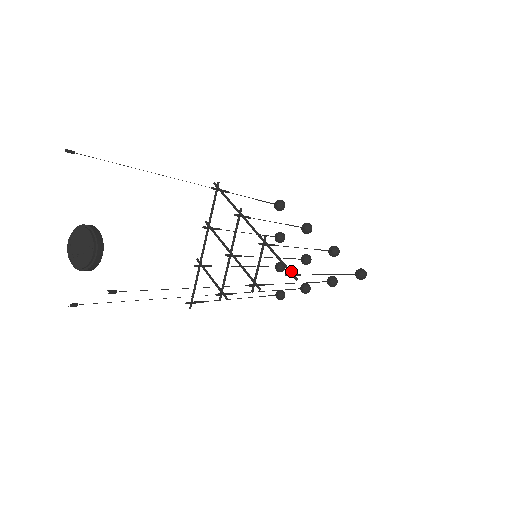
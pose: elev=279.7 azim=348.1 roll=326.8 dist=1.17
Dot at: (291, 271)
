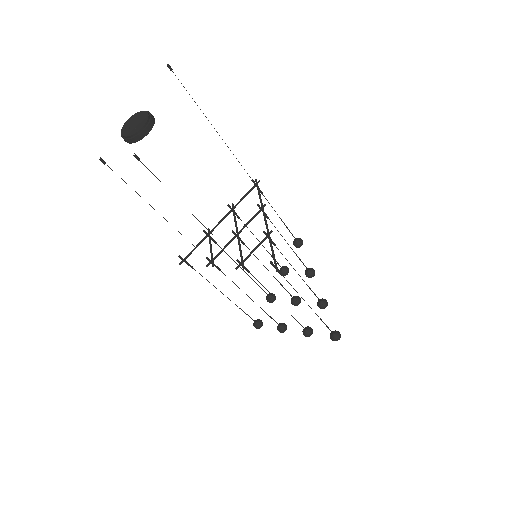
Dot at: (276, 263)
